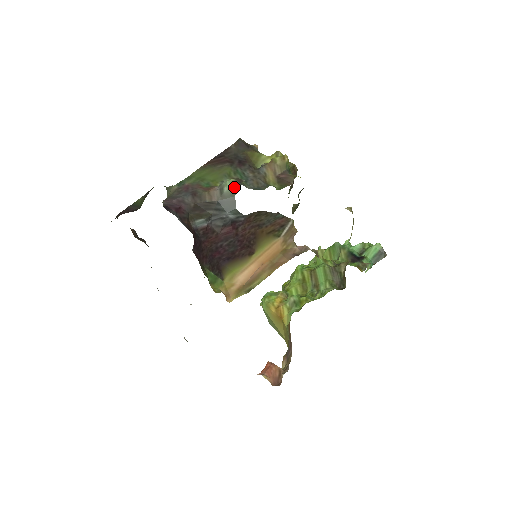
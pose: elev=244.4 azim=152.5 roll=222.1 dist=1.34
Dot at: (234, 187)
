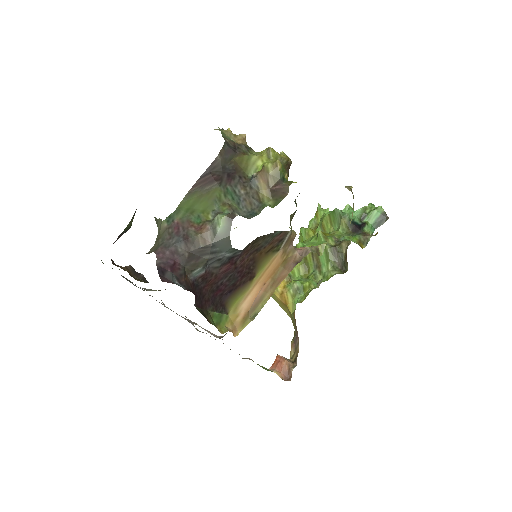
Dot at: (227, 225)
